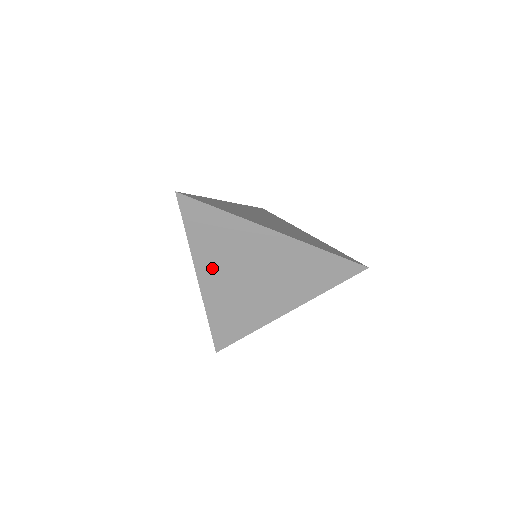
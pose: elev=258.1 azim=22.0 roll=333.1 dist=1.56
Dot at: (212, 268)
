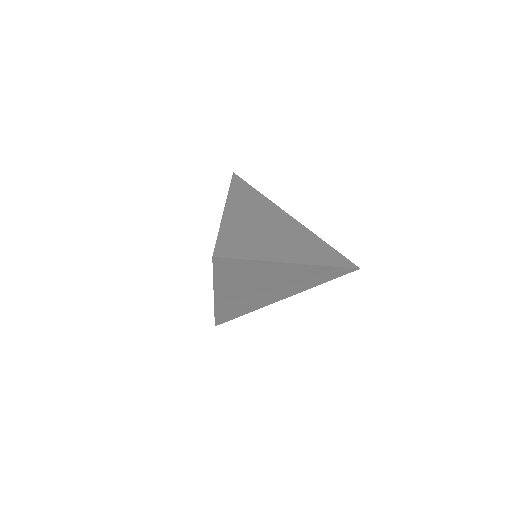
Dot at: (230, 290)
